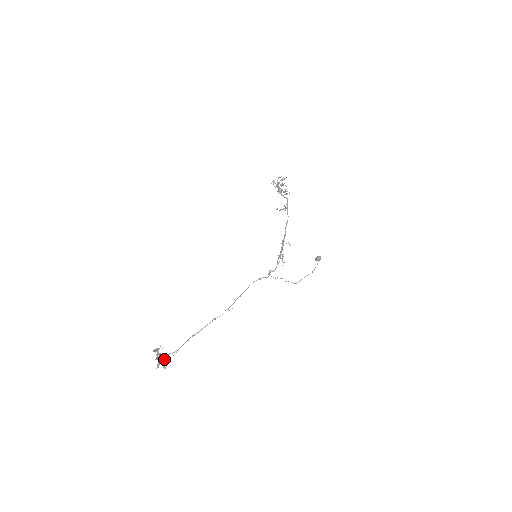
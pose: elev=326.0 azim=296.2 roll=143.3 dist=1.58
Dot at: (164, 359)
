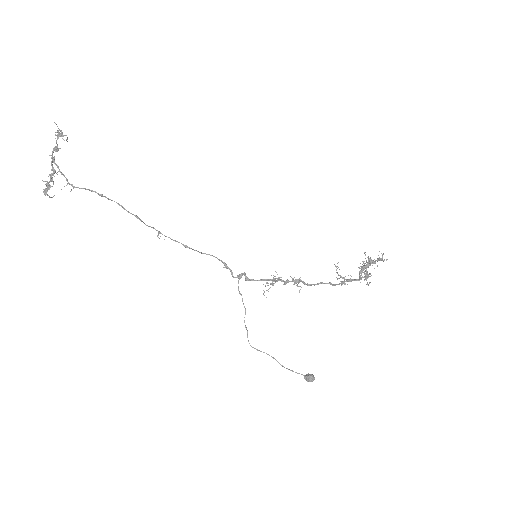
Dot at: occluded
